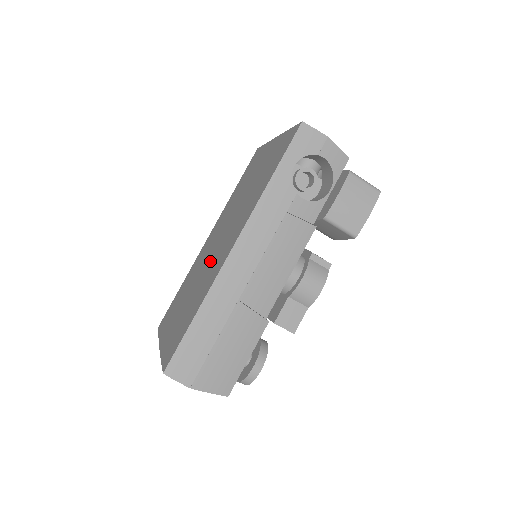
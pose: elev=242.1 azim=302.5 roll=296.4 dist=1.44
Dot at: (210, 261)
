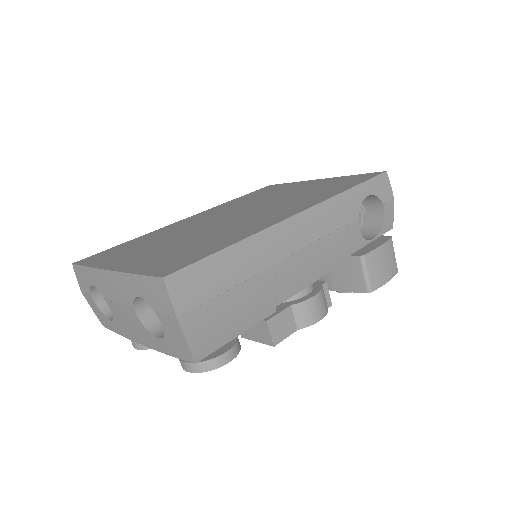
Dot at: (227, 223)
